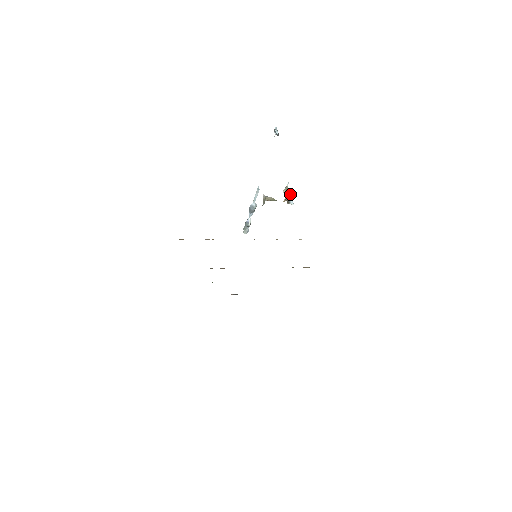
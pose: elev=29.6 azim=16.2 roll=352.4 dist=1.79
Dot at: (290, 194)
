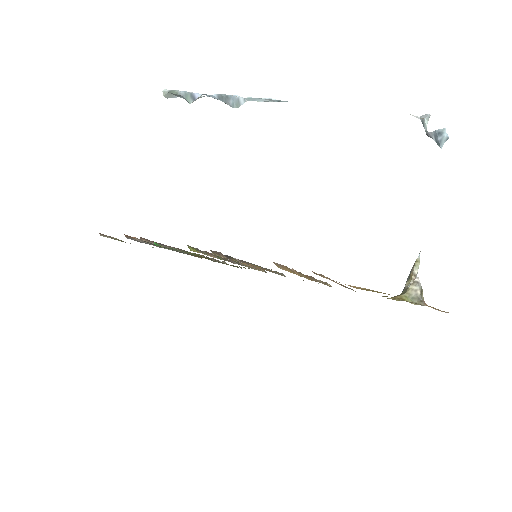
Dot at: occluded
